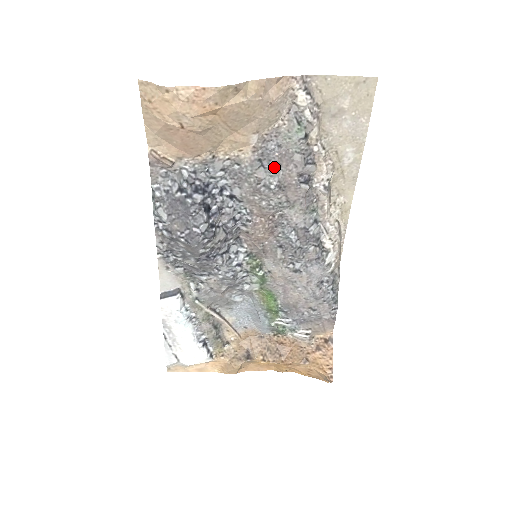
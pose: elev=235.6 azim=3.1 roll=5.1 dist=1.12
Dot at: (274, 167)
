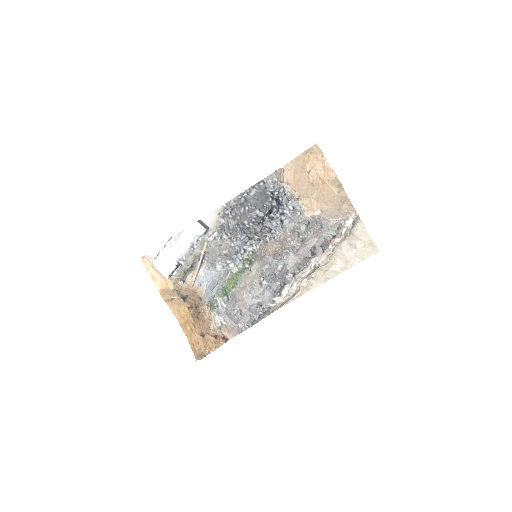
Dot at: (310, 231)
